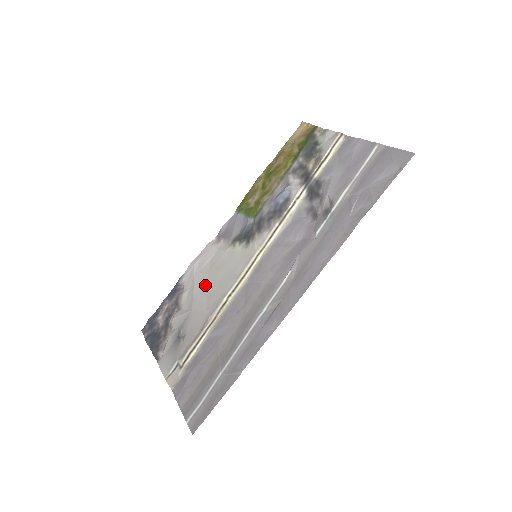
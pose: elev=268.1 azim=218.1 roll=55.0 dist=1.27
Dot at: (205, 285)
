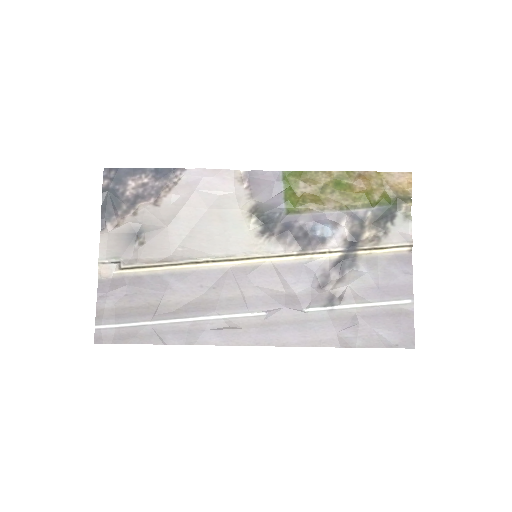
Dot at: (196, 218)
